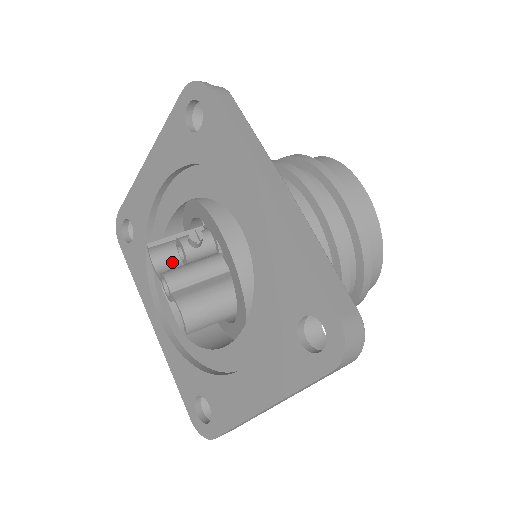
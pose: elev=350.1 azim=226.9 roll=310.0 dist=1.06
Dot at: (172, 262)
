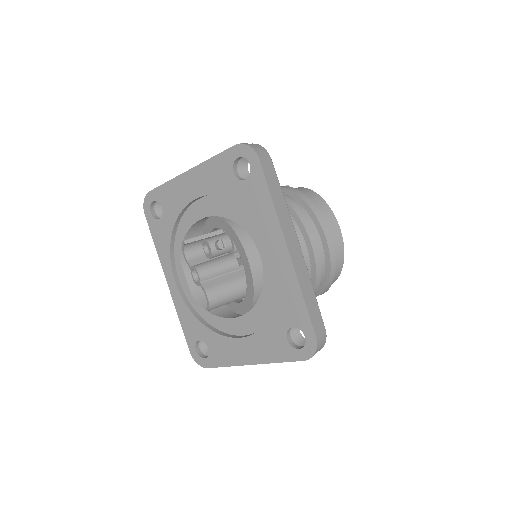
Dot at: (197, 253)
